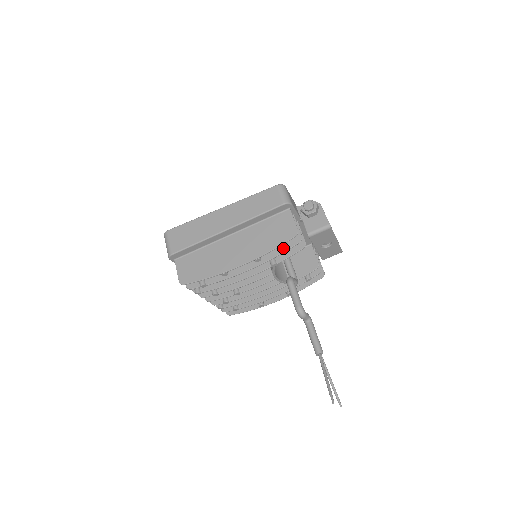
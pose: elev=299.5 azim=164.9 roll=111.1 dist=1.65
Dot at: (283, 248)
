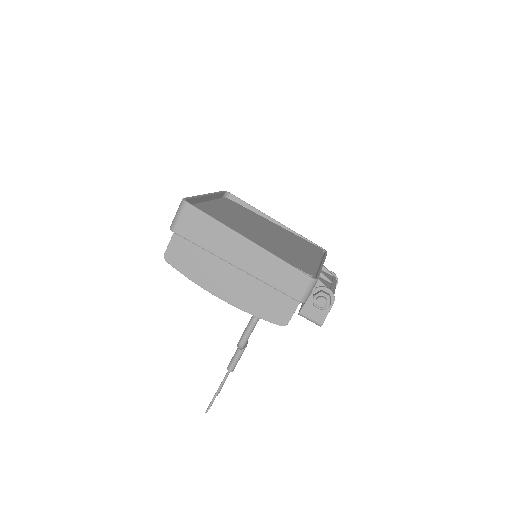
Dot at: occluded
